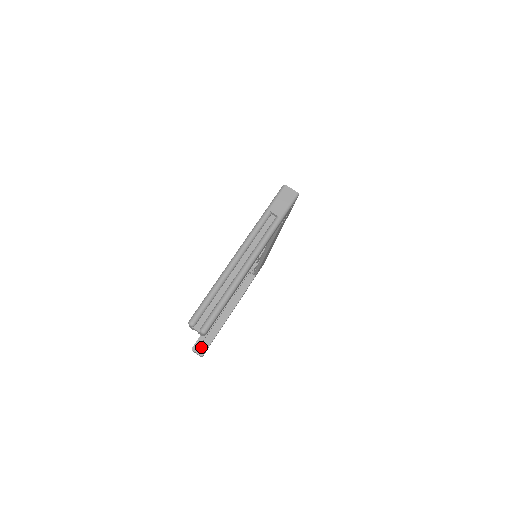
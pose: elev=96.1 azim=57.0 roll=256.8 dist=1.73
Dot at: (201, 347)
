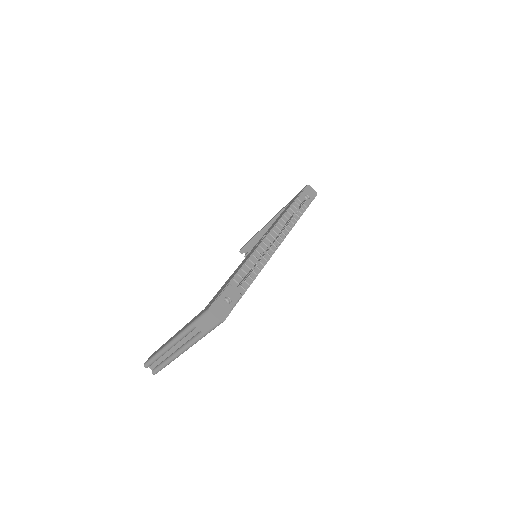
Dot at: (249, 250)
